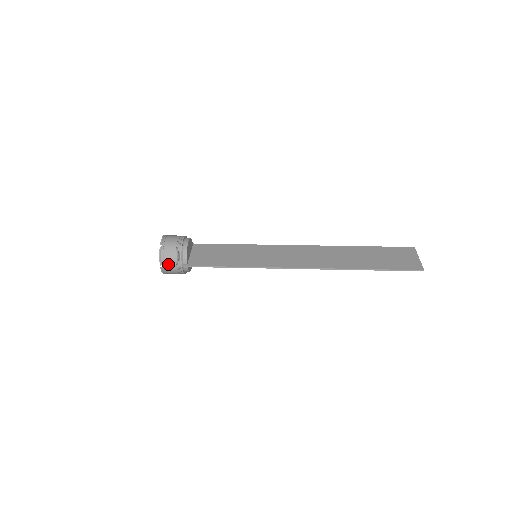
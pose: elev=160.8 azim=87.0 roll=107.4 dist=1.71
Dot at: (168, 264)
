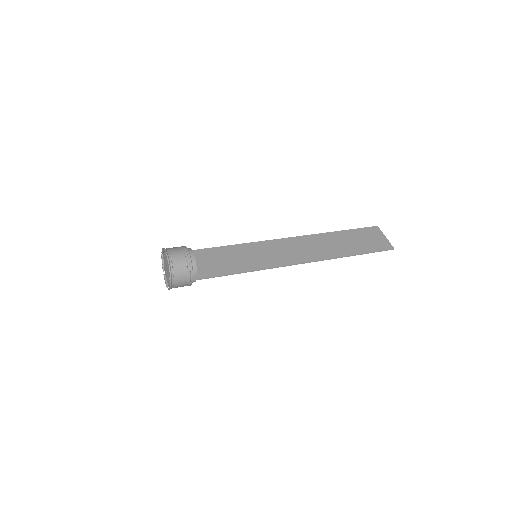
Dot at: (178, 281)
